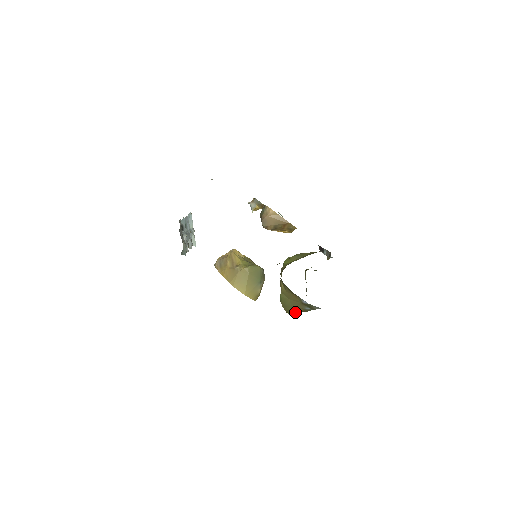
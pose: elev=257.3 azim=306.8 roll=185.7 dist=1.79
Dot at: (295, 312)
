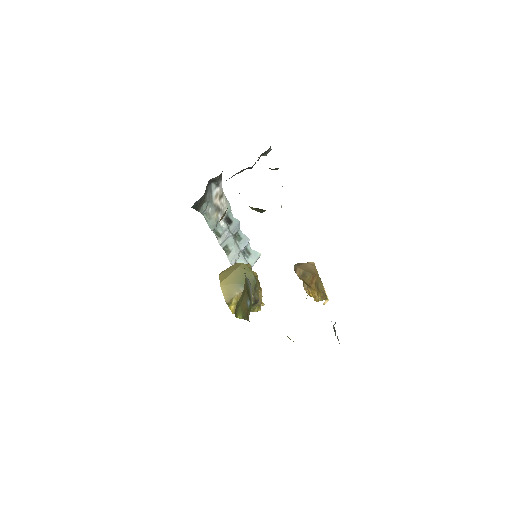
Dot at: (241, 314)
